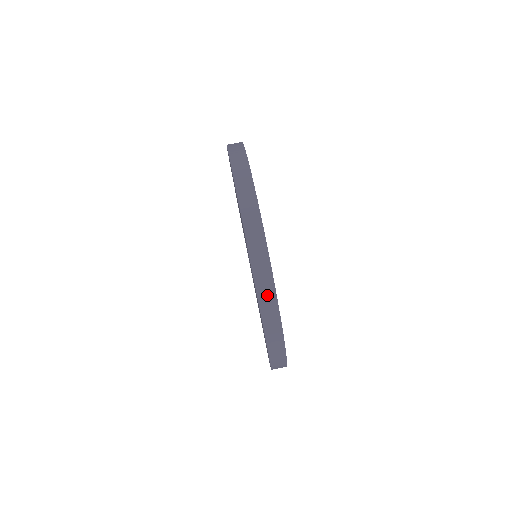
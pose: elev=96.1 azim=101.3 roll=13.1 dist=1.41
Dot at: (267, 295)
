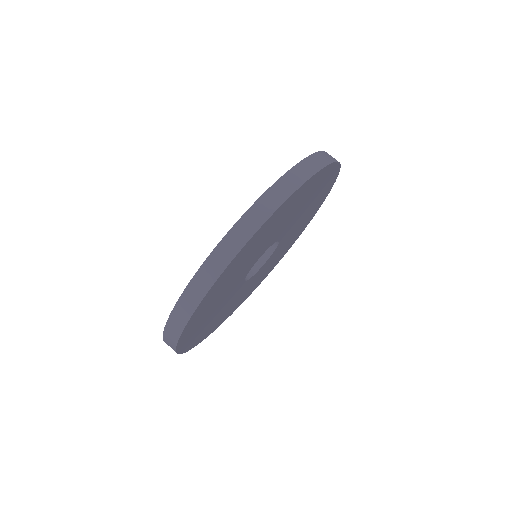
Dot at: (313, 164)
